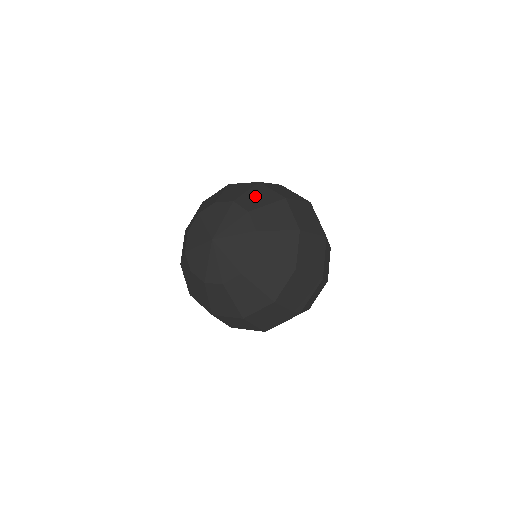
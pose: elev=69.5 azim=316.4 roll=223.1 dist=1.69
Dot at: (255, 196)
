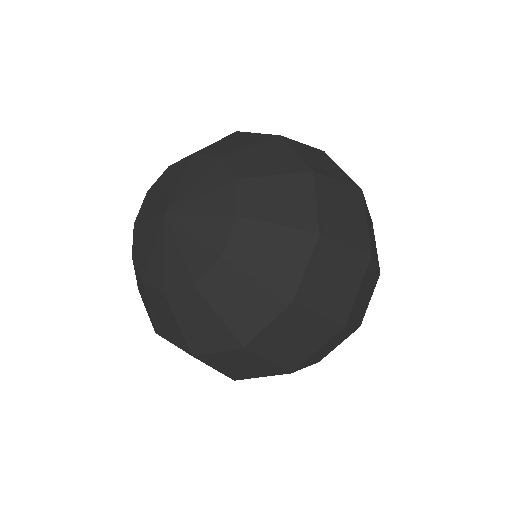
Dot at: (261, 156)
